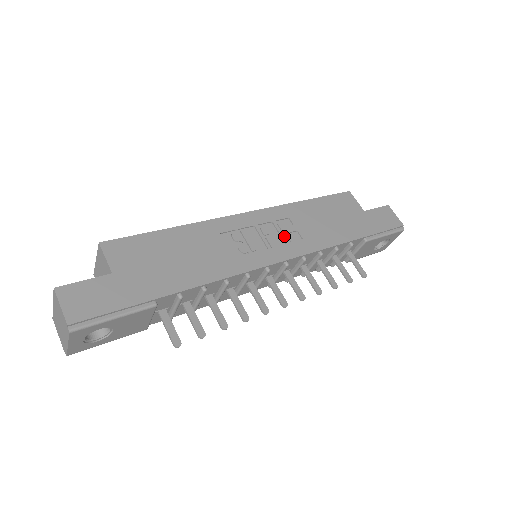
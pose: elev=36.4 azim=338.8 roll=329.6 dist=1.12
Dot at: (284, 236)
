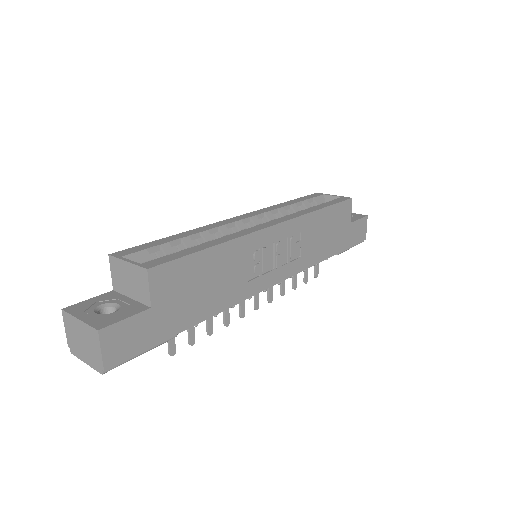
Dot at: (290, 253)
